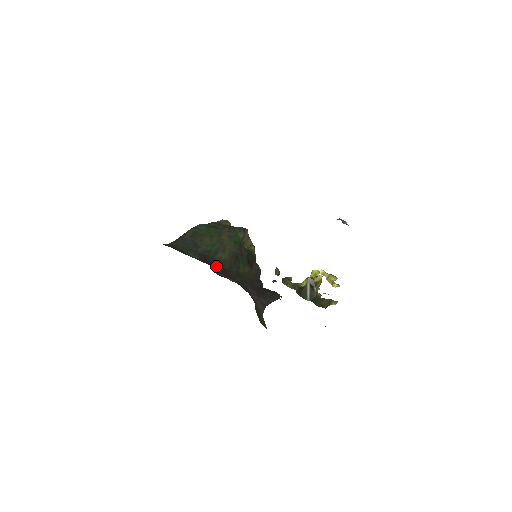
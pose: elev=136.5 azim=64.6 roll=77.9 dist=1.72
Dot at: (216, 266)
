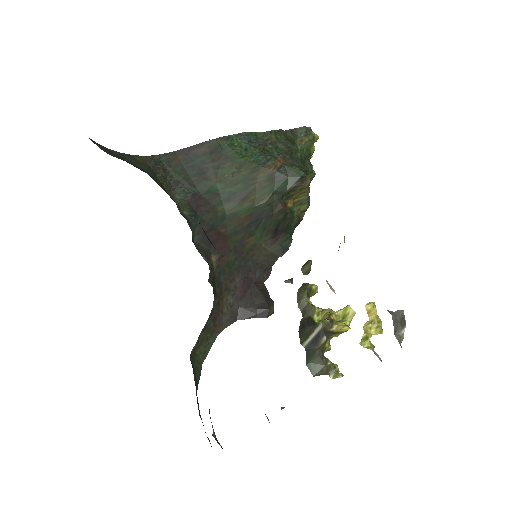
Dot at: (207, 224)
